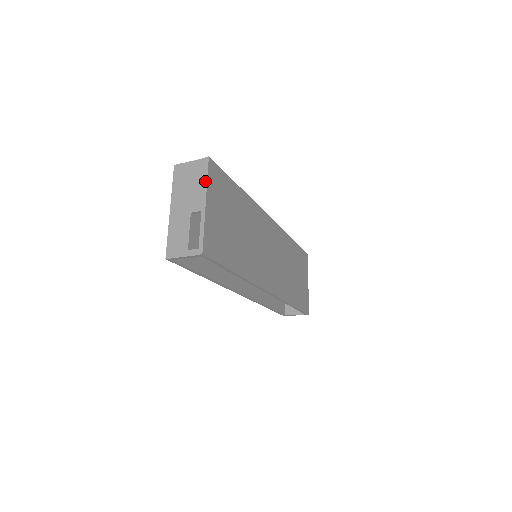
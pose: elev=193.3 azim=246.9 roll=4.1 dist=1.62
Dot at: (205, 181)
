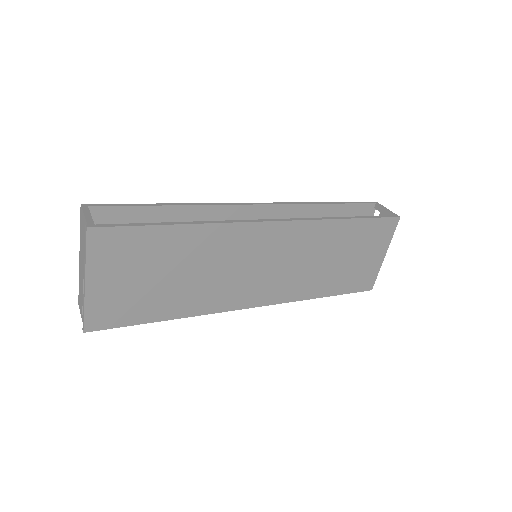
Dot at: (85, 257)
